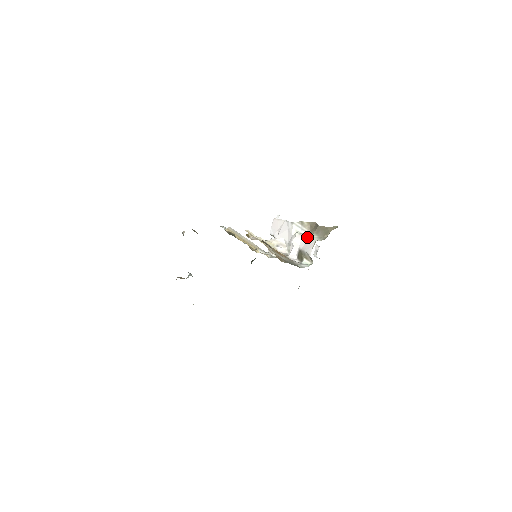
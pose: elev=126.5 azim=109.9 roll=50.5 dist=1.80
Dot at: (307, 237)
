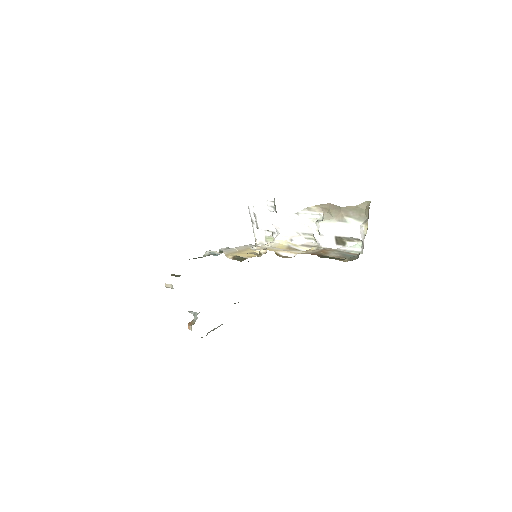
Dot at: (337, 223)
